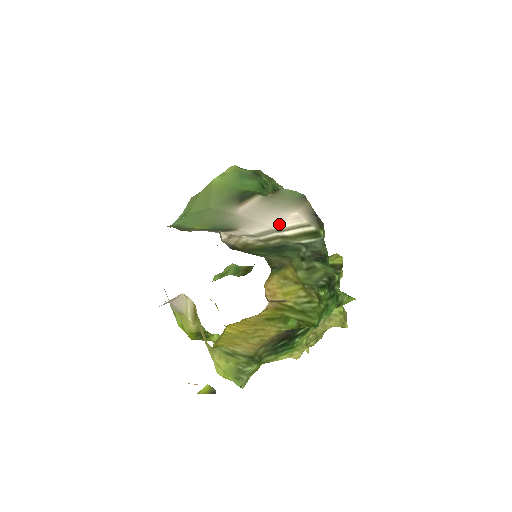
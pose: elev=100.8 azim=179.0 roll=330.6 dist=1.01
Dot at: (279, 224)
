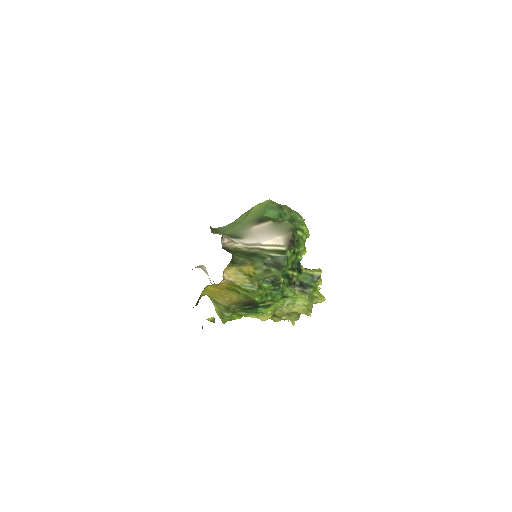
Dot at: (266, 241)
